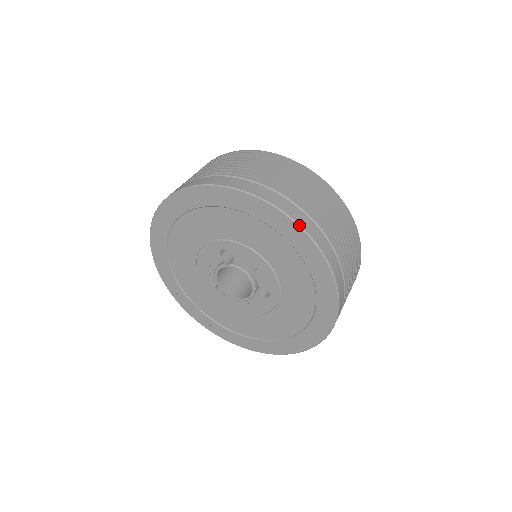
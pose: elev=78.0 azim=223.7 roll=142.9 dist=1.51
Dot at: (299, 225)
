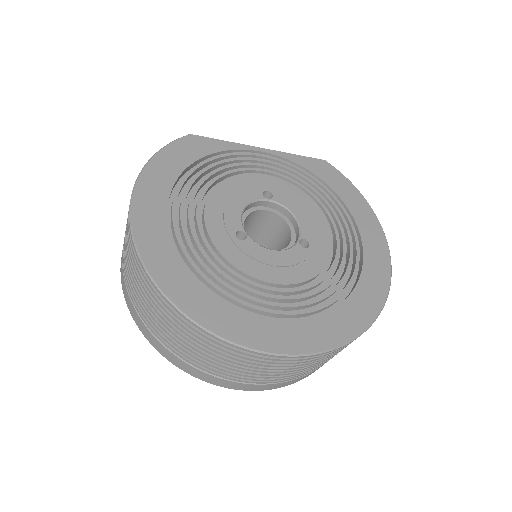
Dot at: occluded
